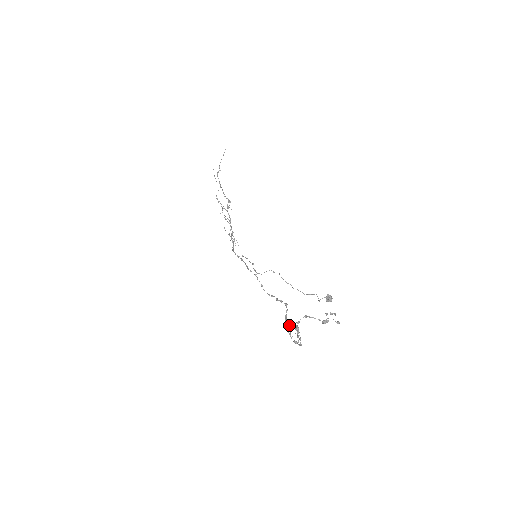
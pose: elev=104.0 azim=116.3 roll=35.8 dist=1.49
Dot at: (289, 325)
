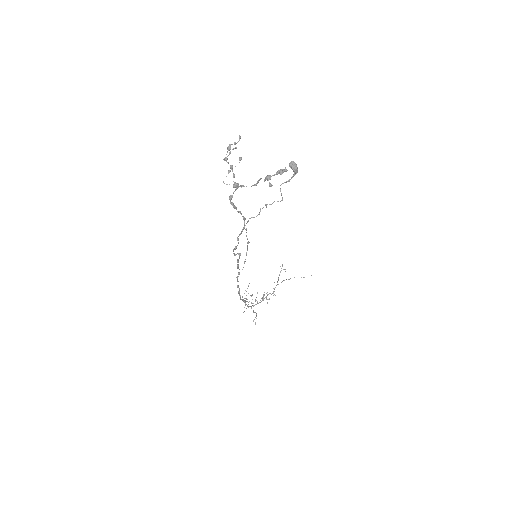
Dot at: occluded
